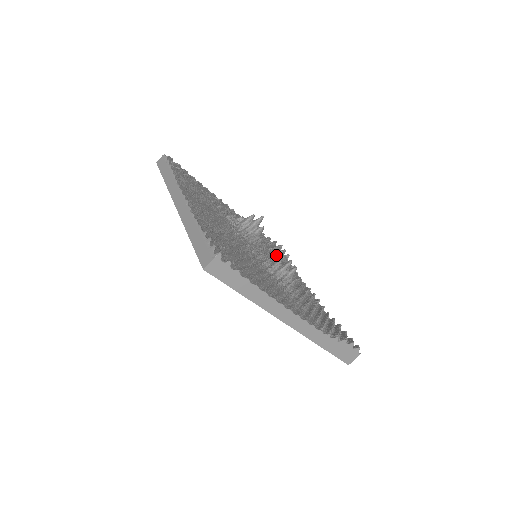
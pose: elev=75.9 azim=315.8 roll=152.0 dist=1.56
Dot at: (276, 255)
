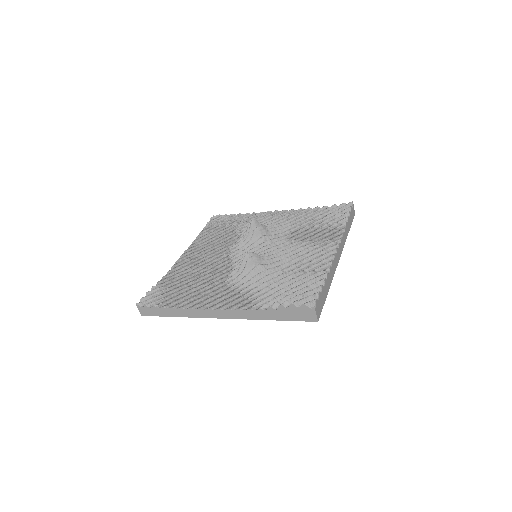
Dot at: (313, 229)
